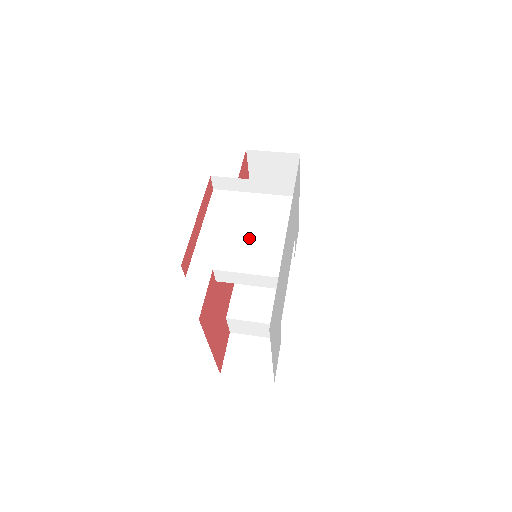
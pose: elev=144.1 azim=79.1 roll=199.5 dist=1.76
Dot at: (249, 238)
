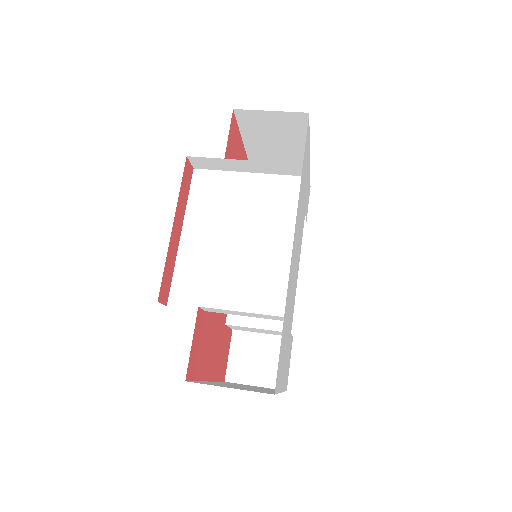
Dot at: (244, 245)
